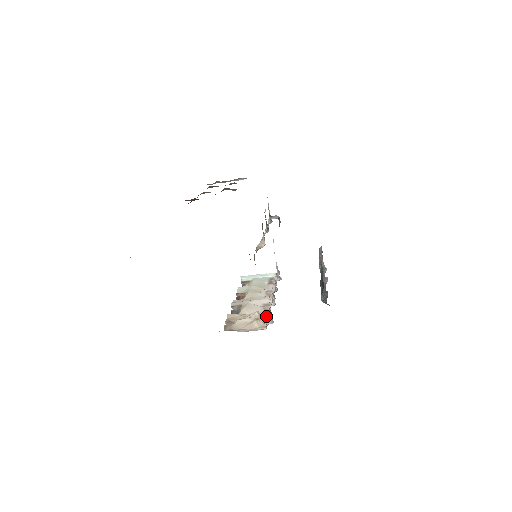
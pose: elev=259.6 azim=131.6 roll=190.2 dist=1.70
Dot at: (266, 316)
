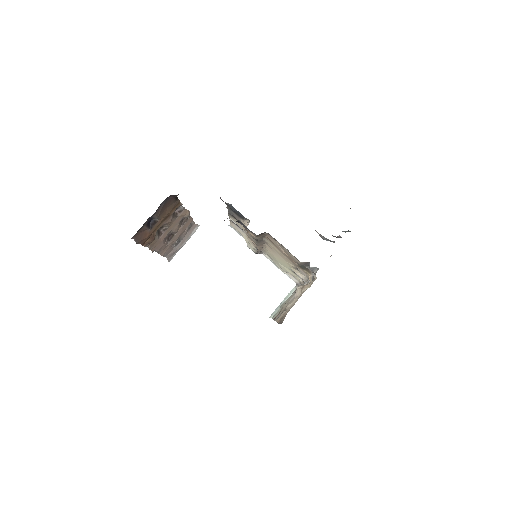
Dot at: (309, 282)
